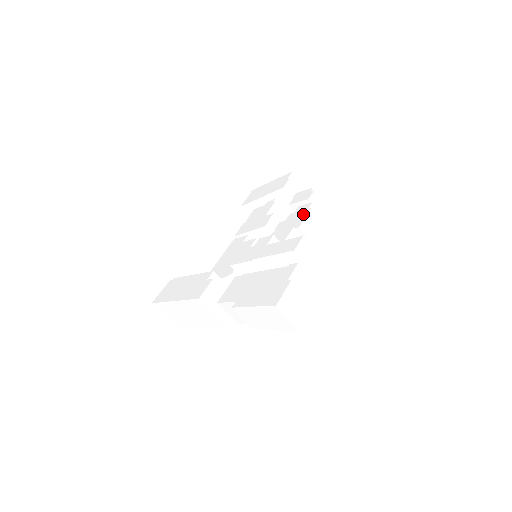
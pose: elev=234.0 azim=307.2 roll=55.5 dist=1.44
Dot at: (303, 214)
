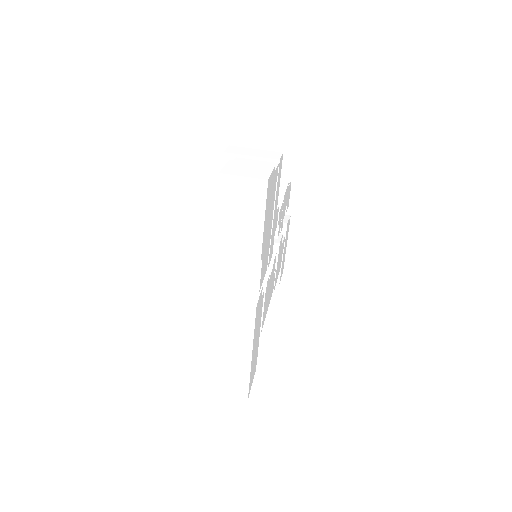
Dot at: occluded
